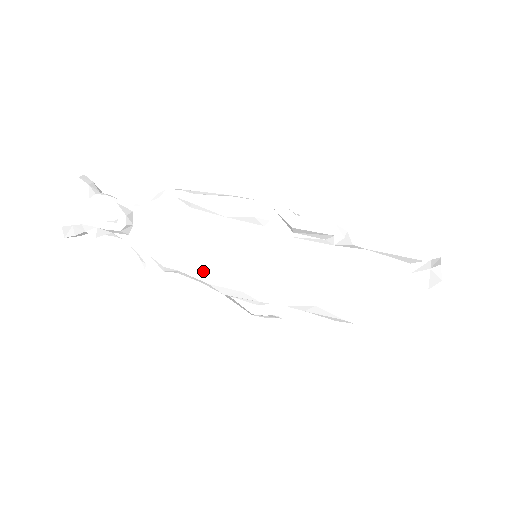
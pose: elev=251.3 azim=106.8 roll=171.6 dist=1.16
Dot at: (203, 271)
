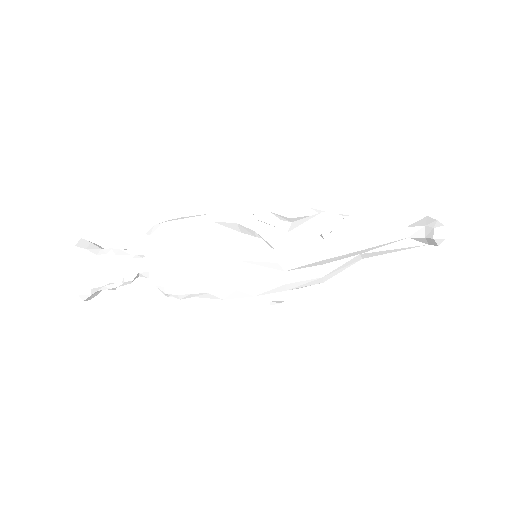
Dot at: (214, 295)
